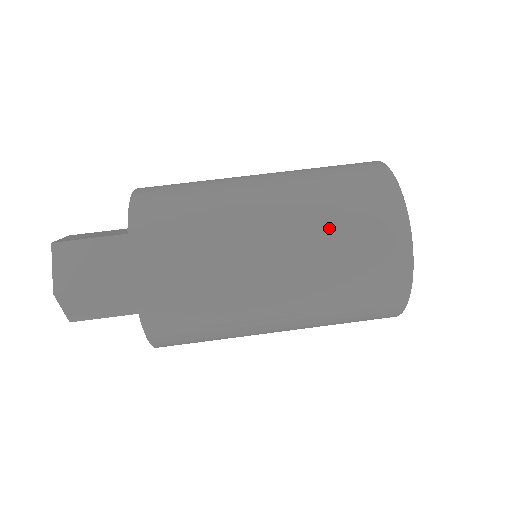
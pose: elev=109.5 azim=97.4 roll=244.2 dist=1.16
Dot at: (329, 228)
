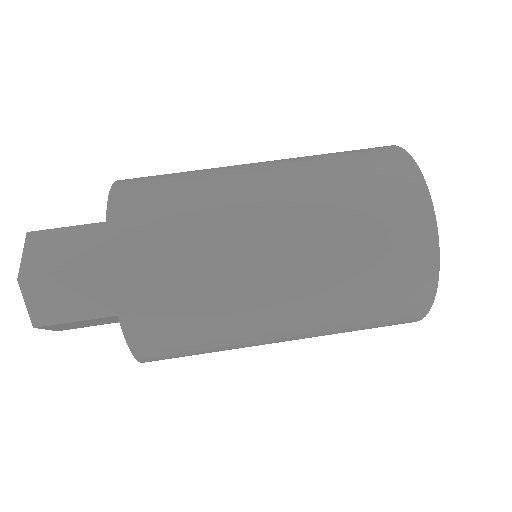
Dot at: (332, 183)
